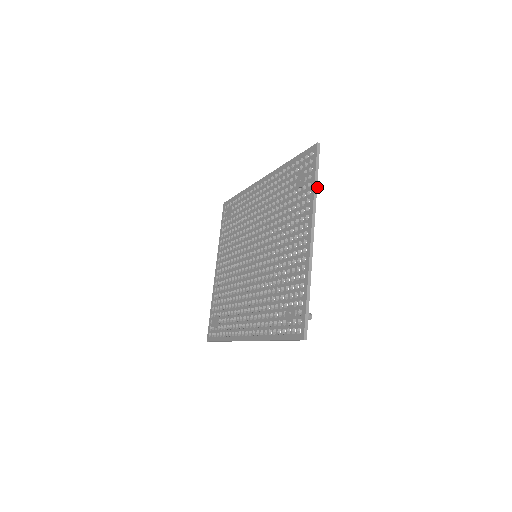
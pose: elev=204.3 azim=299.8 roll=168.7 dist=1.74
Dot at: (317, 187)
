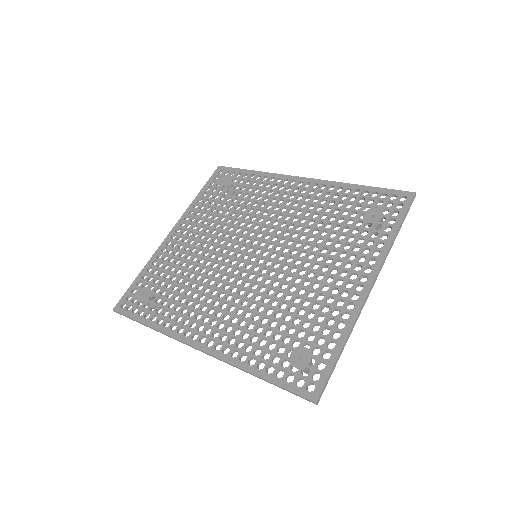
Dot at: occluded
